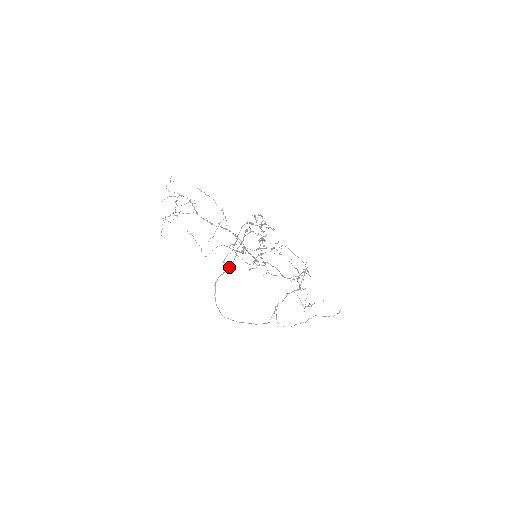
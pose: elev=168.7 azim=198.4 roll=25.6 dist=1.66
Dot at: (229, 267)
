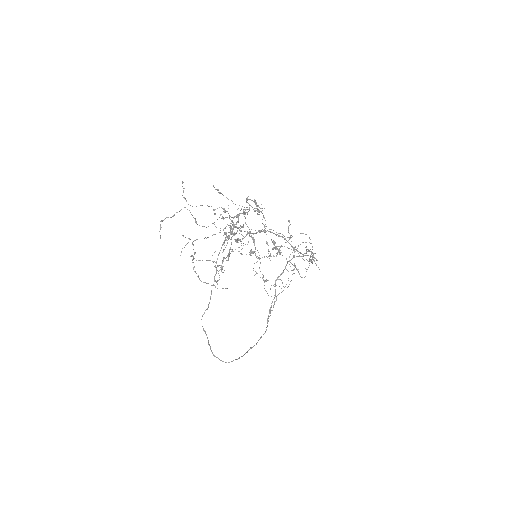
Dot at: (211, 294)
